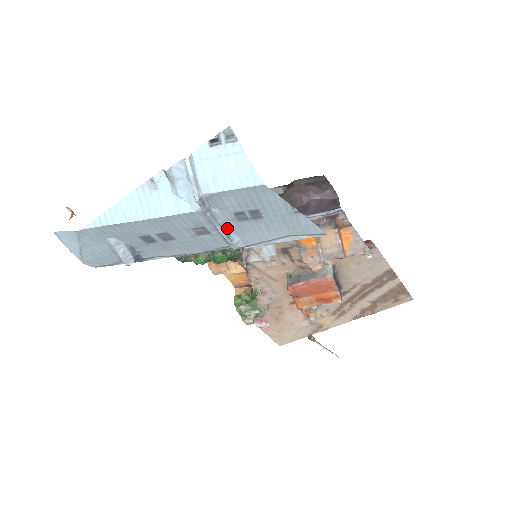
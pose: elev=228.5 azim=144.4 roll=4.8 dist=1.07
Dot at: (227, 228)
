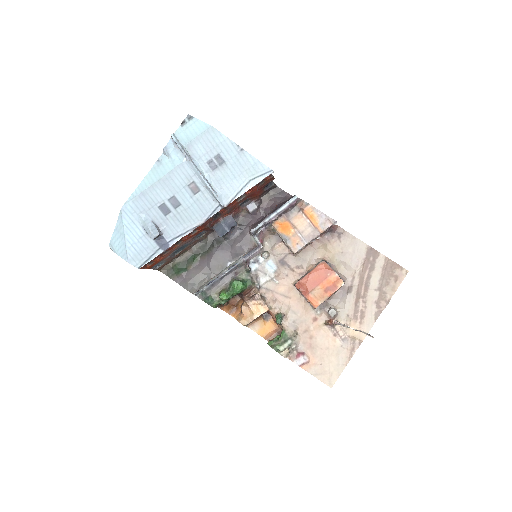
Dot at: (209, 181)
